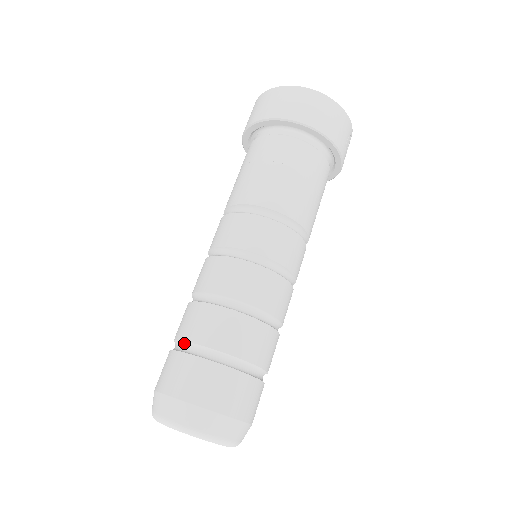
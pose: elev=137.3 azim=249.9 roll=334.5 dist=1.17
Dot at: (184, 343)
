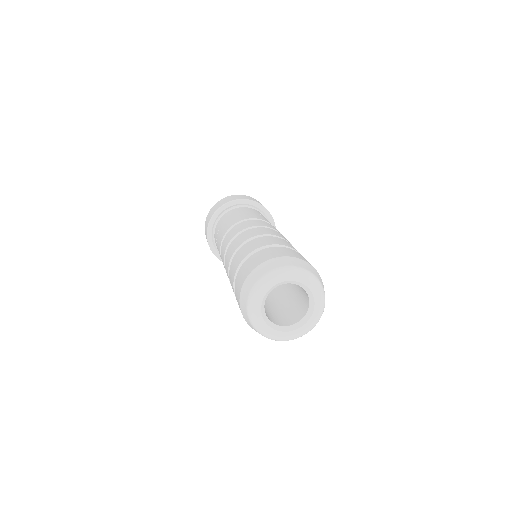
Dot at: (250, 255)
